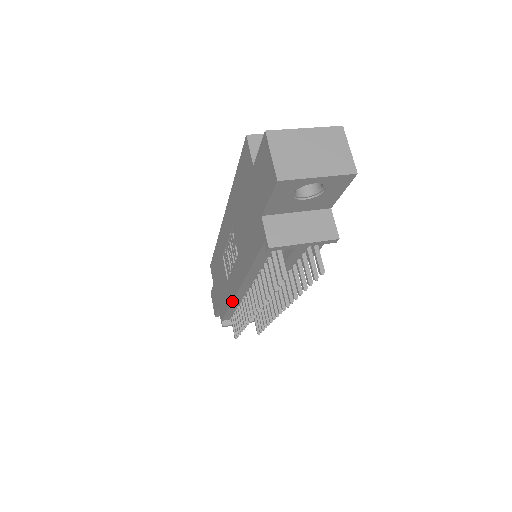
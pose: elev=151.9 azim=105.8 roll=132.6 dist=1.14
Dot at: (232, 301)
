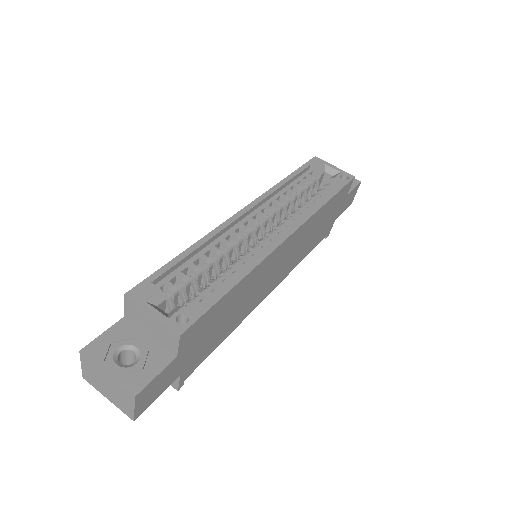
Dot at: occluded
